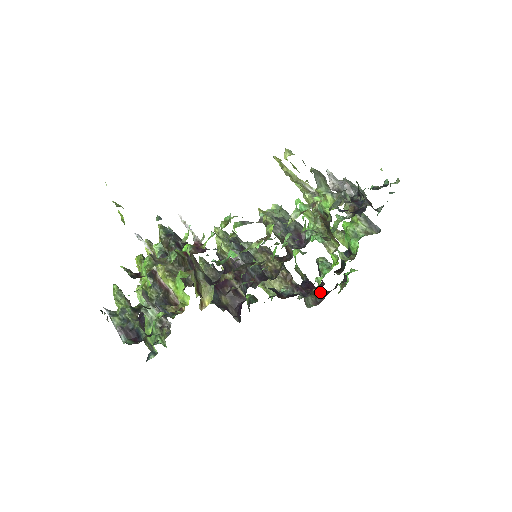
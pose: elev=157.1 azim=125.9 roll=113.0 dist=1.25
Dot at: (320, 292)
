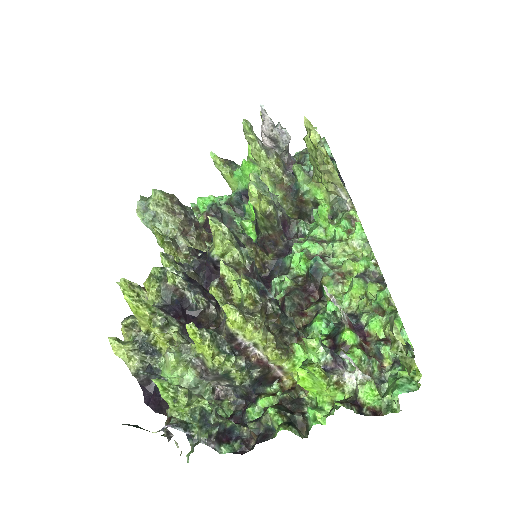
Dot at: occluded
